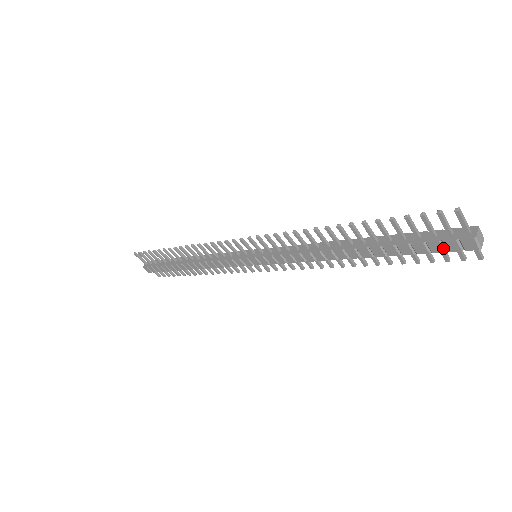
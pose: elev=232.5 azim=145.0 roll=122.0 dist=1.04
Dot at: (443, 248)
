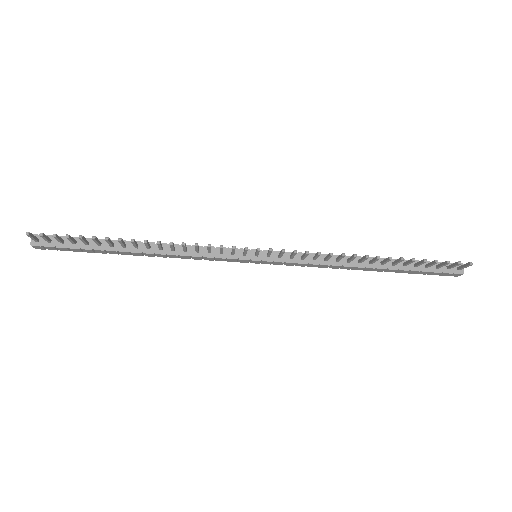
Dot at: (438, 274)
